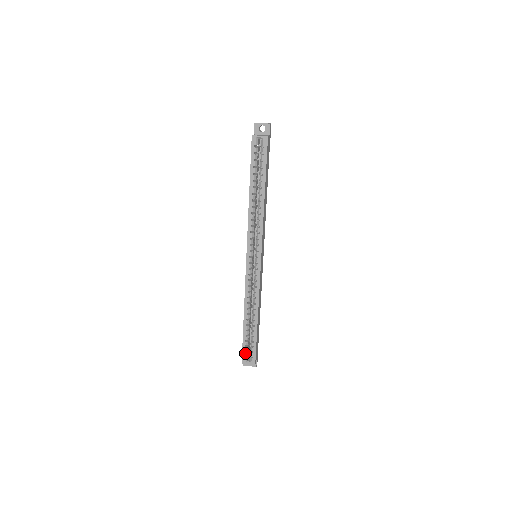
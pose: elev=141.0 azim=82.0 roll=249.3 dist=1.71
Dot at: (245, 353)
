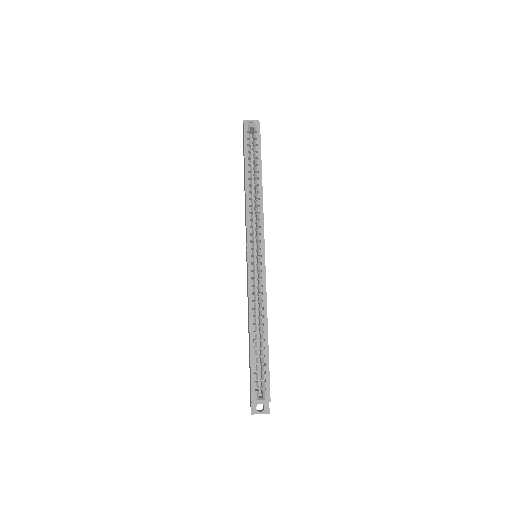
Dot at: (255, 384)
